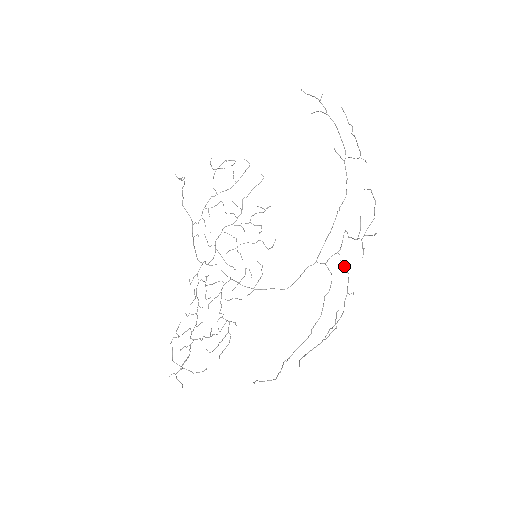
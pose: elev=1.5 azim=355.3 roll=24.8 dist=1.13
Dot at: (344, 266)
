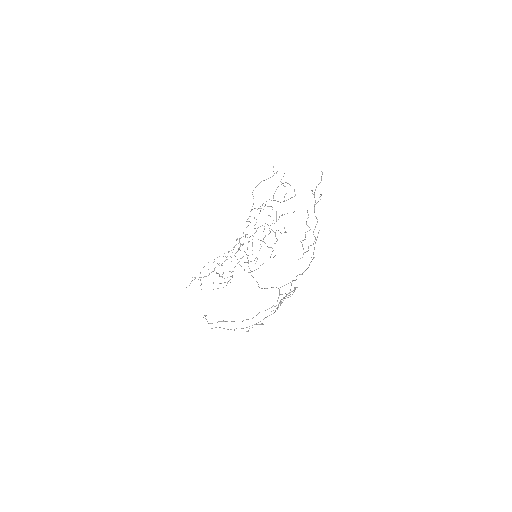
Dot at: (278, 306)
